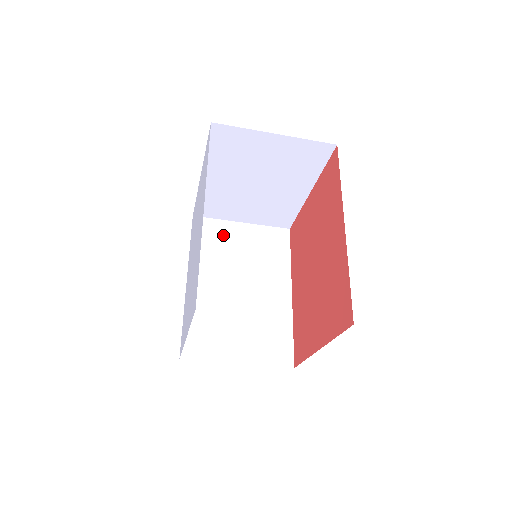
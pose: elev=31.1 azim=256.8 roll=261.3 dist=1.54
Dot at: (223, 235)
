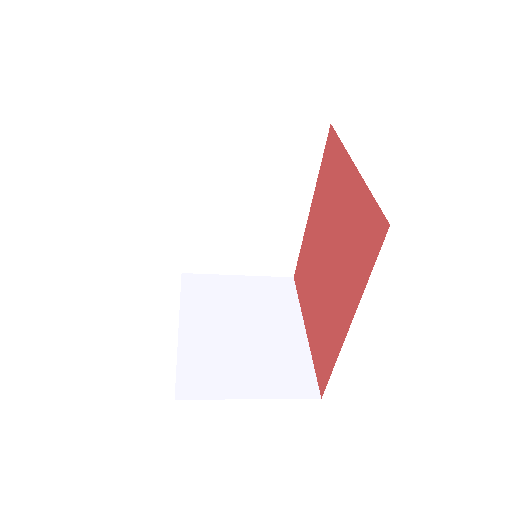
Dot at: (231, 139)
